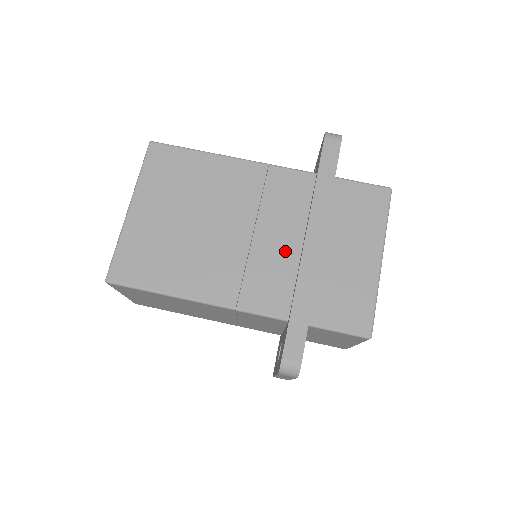
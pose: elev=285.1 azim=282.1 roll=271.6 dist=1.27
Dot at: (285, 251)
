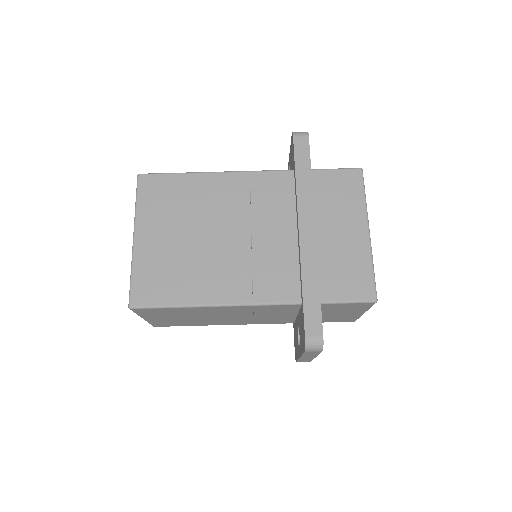
Dot at: (283, 243)
